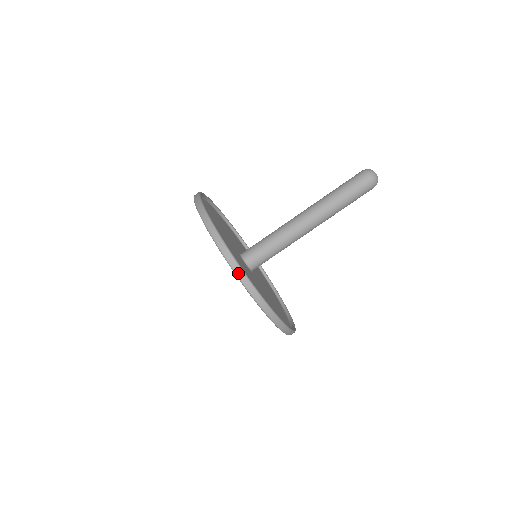
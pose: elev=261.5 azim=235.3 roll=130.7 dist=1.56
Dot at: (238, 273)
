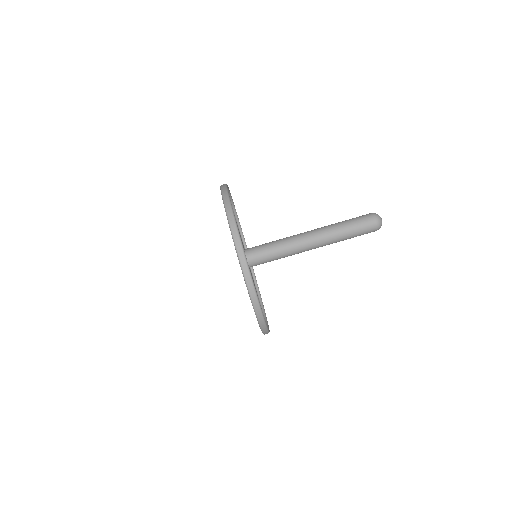
Dot at: (238, 246)
